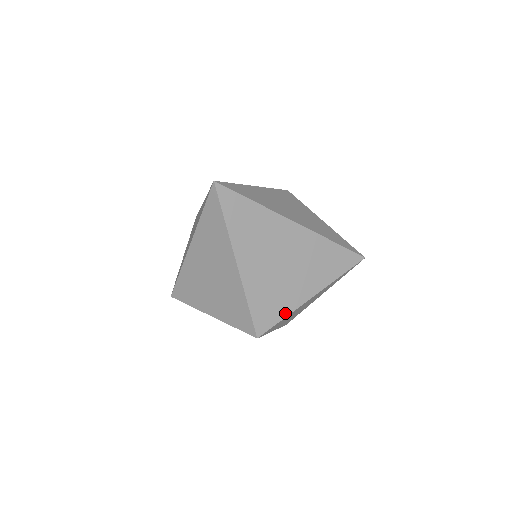
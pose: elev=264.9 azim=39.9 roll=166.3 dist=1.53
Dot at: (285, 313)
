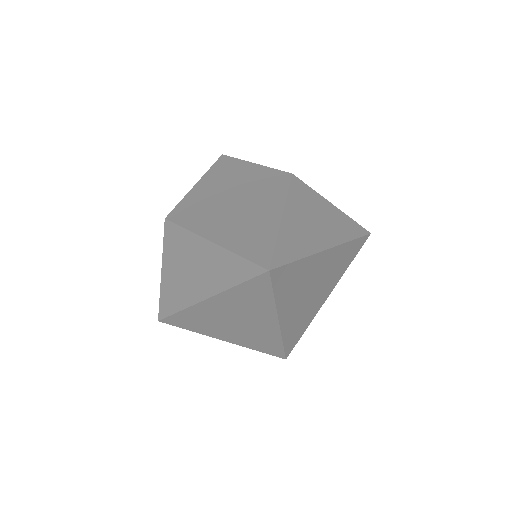
Dot at: (308, 325)
